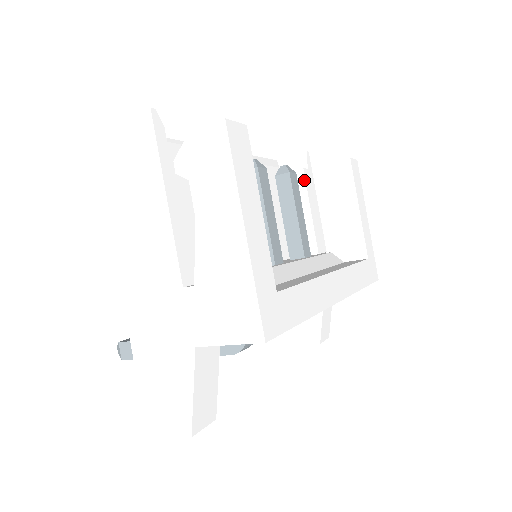
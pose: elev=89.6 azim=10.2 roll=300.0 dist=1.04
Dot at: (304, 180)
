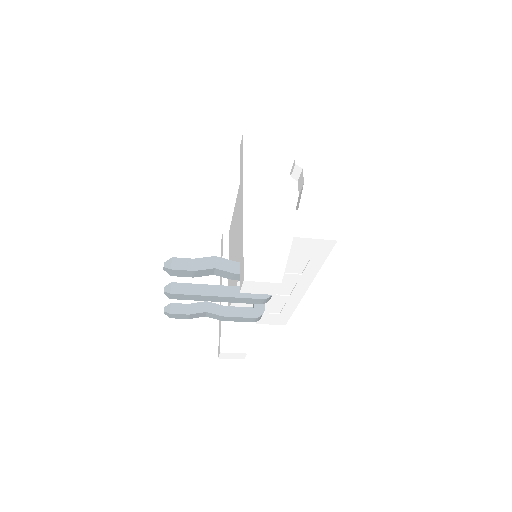
Dot at: occluded
